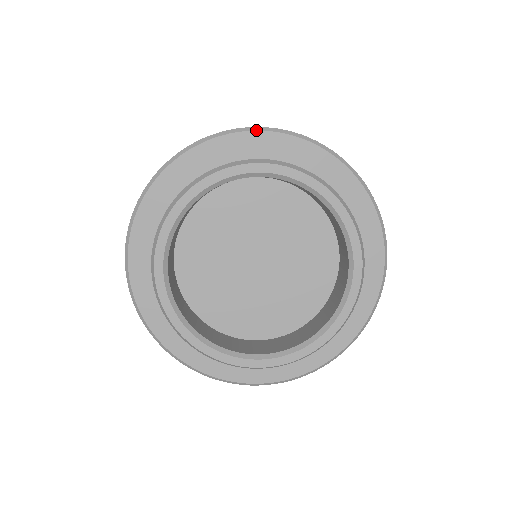
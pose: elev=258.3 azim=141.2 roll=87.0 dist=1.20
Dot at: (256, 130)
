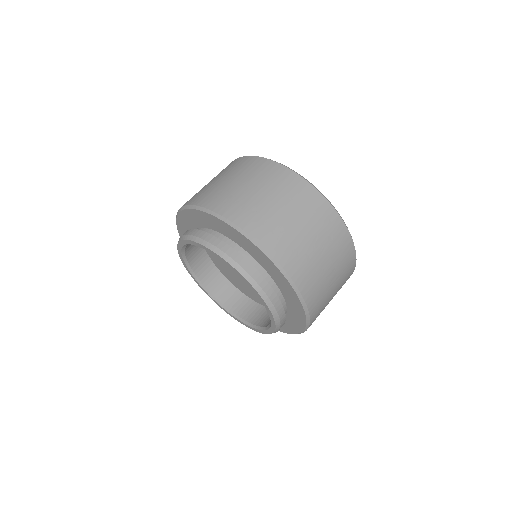
Dot at: (240, 233)
